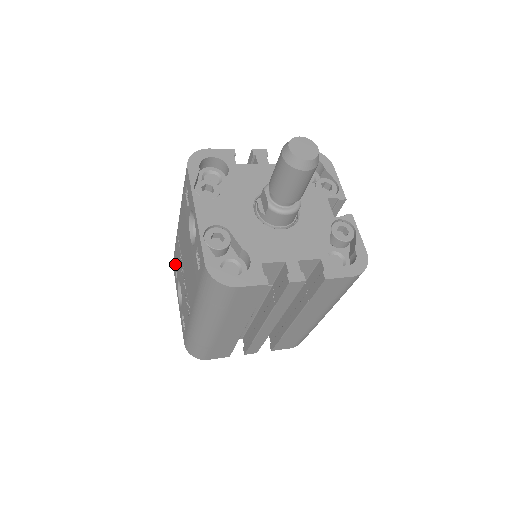
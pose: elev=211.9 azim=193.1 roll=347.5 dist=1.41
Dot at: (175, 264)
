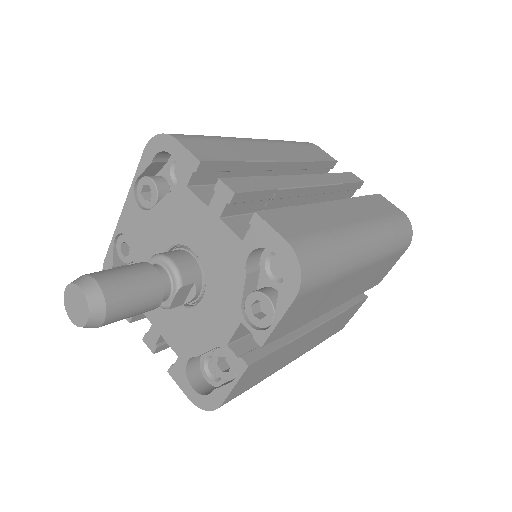
Dot at: occluded
